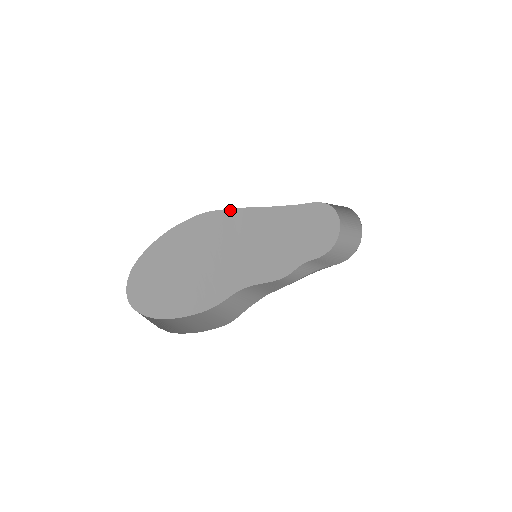
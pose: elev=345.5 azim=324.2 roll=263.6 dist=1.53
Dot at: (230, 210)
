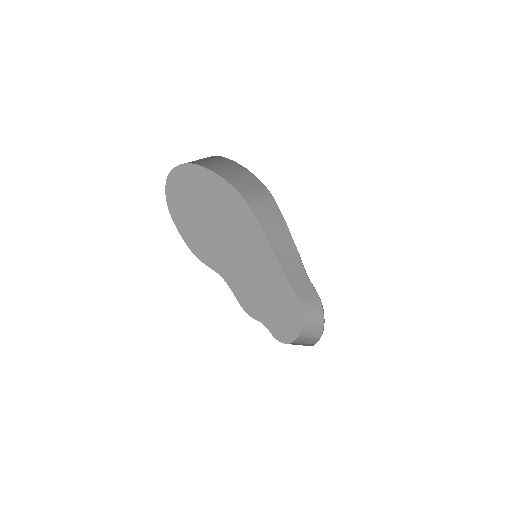
Dot at: (257, 222)
